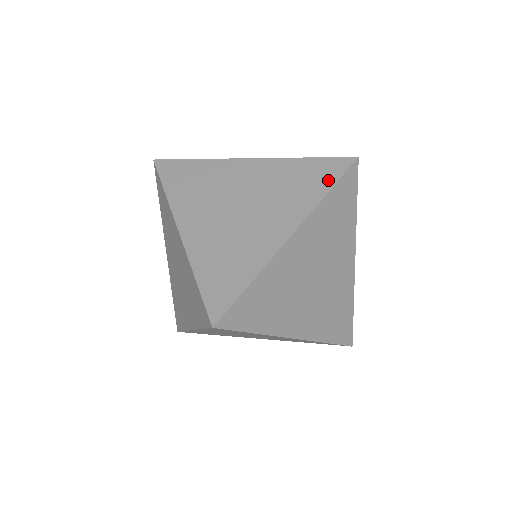
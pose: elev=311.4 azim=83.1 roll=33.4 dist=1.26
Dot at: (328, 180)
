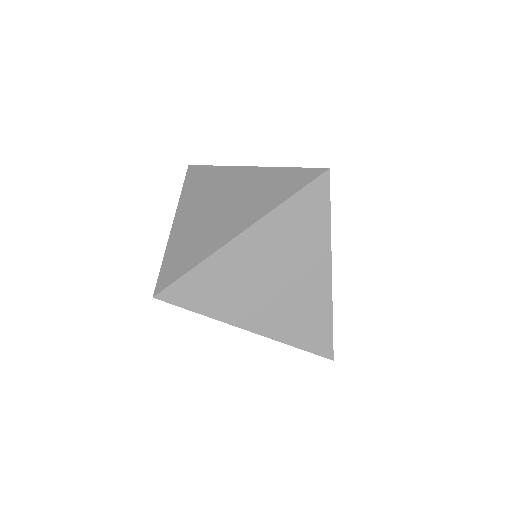
Dot at: (294, 188)
